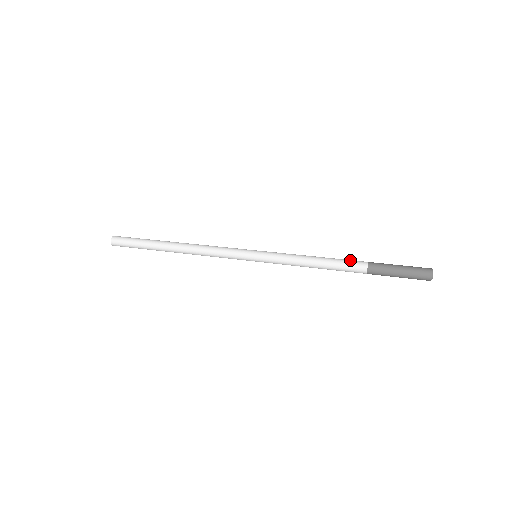
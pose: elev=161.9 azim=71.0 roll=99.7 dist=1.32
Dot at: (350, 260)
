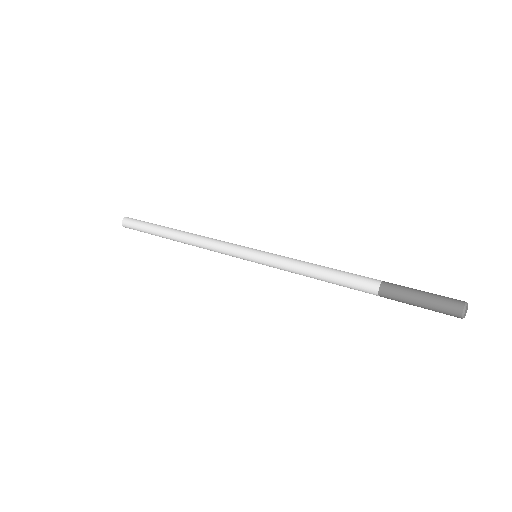
Dot at: (358, 278)
